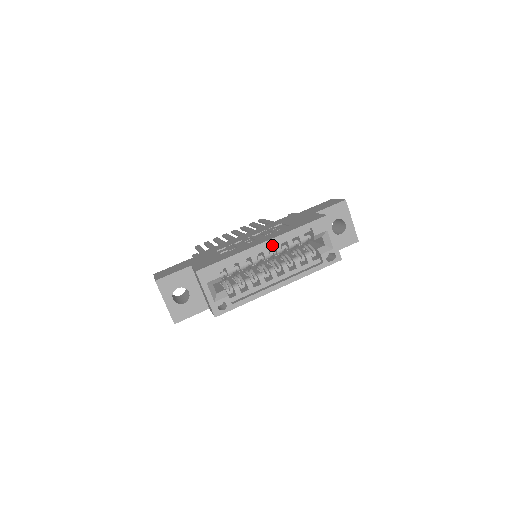
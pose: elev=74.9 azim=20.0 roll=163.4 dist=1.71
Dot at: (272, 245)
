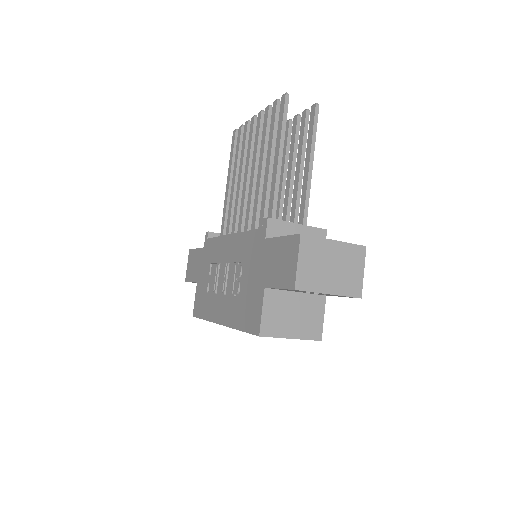
Dot at: occluded
